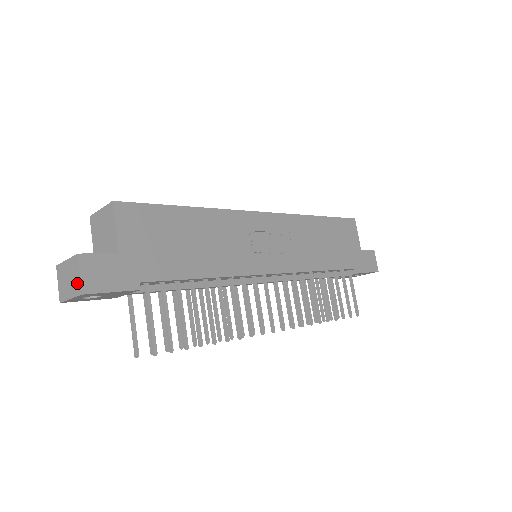
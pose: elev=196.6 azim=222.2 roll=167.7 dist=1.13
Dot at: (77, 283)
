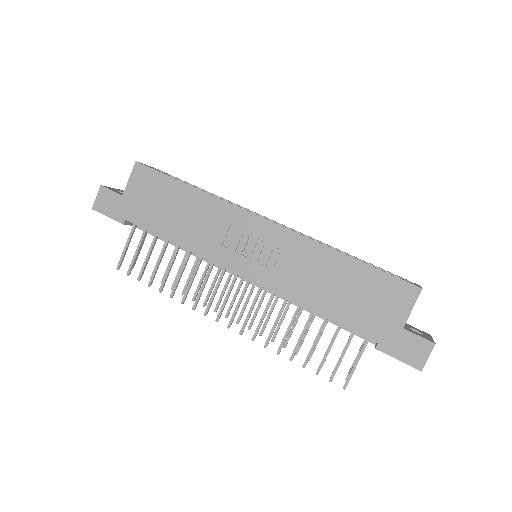
Dot at: (97, 202)
